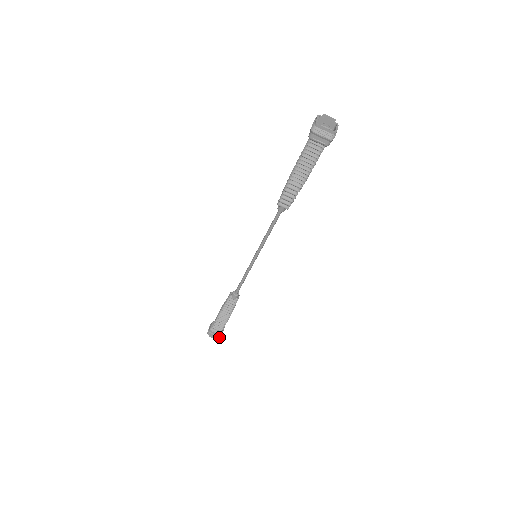
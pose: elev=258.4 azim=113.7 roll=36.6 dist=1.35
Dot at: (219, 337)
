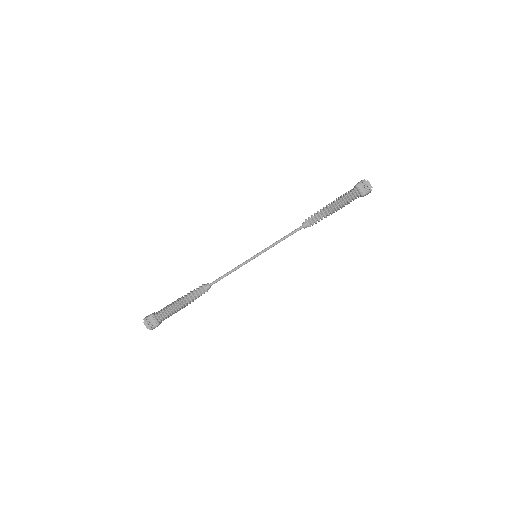
Dot at: (153, 327)
